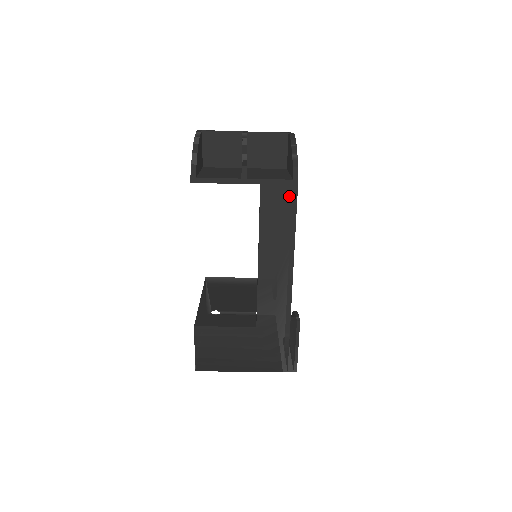
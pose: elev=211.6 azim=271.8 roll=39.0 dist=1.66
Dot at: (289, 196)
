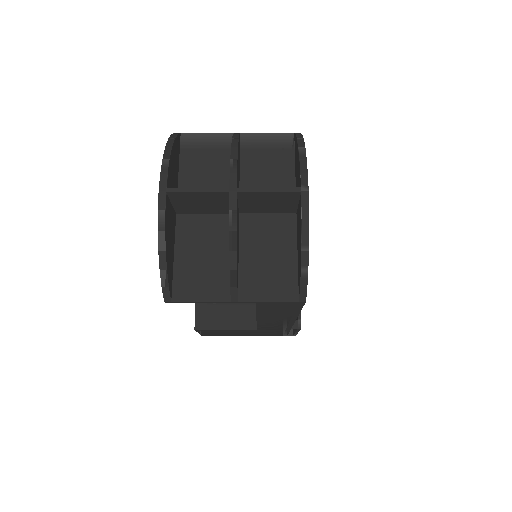
Dot at: (293, 305)
